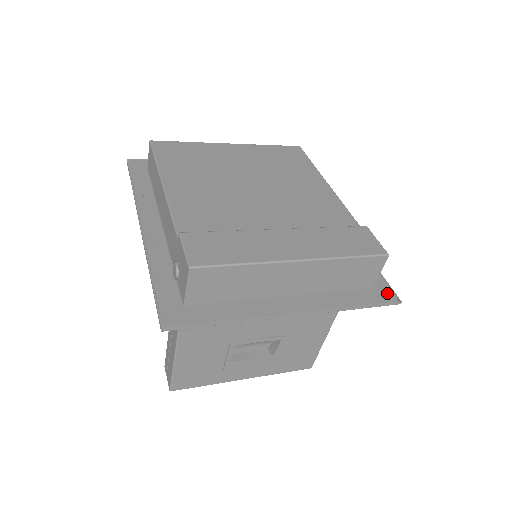
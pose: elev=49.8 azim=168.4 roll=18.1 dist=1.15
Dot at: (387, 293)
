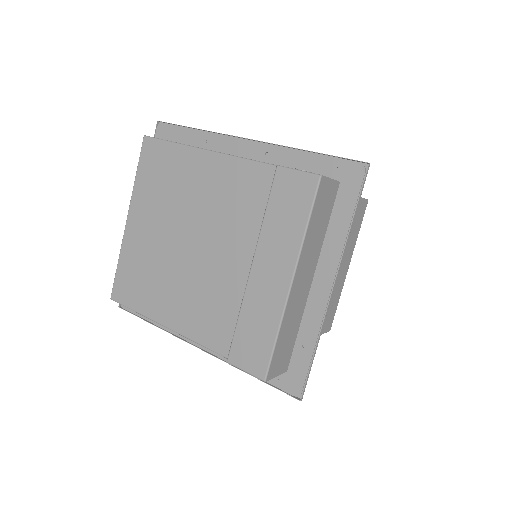
Dot at: (353, 171)
